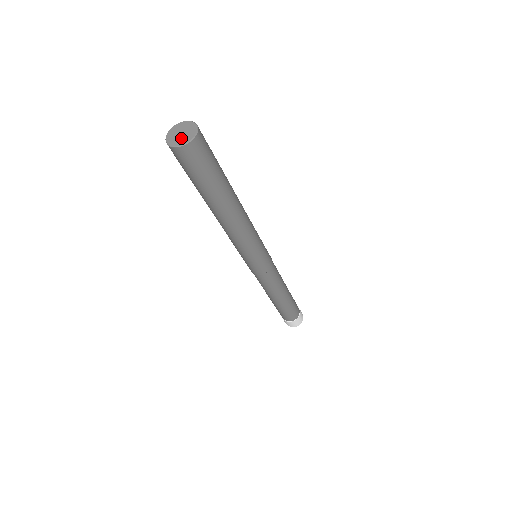
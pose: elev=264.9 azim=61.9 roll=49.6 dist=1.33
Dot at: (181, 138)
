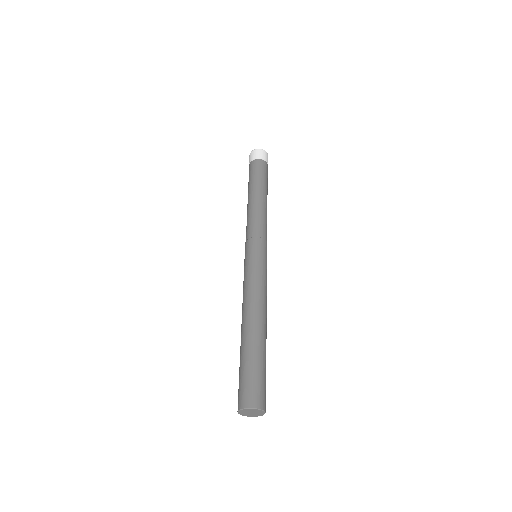
Dot at: (248, 414)
